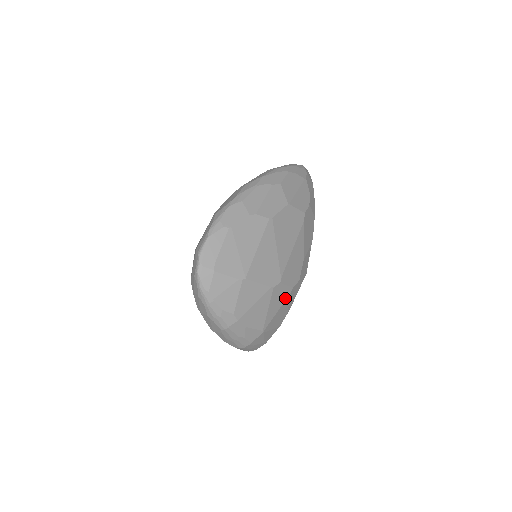
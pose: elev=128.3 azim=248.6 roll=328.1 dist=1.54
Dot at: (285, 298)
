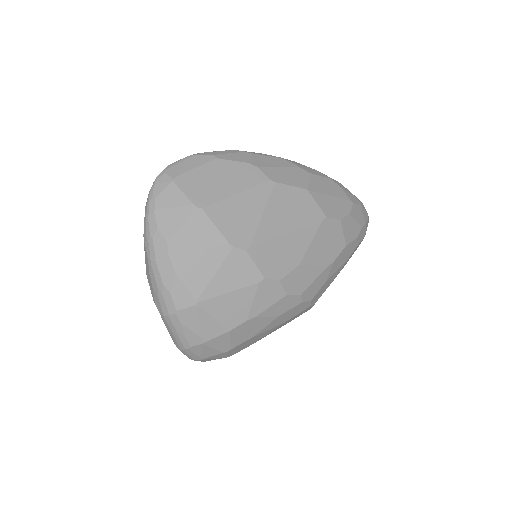
Dot at: (247, 283)
